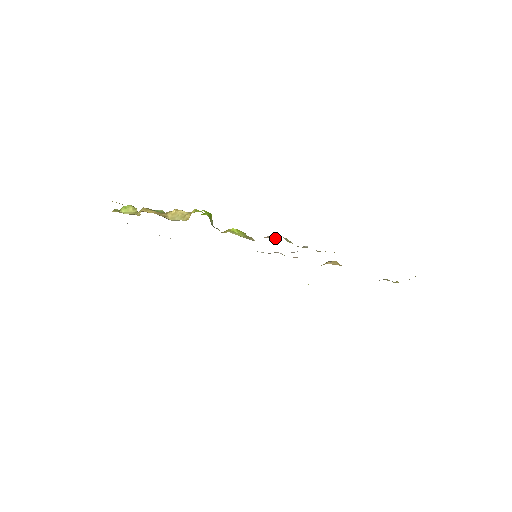
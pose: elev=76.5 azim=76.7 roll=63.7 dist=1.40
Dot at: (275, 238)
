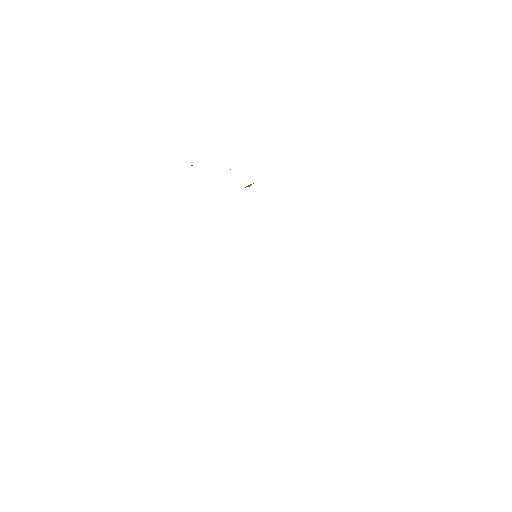
Dot at: occluded
